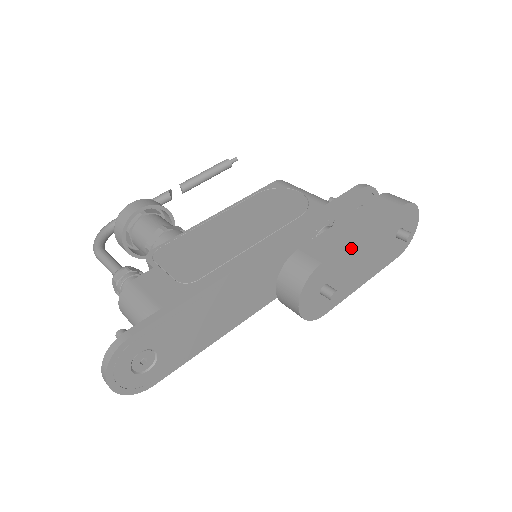
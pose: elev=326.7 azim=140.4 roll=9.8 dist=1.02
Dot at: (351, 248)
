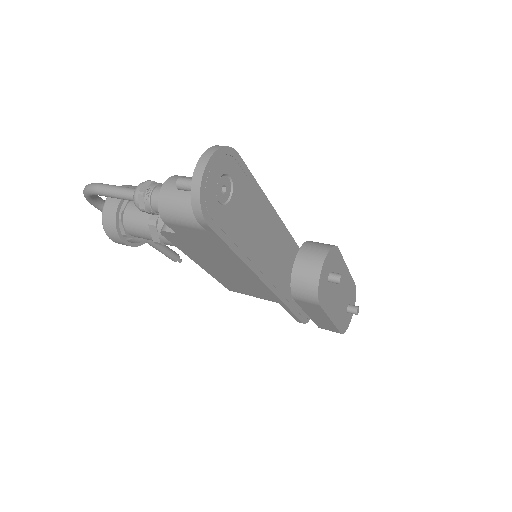
Dot at: (343, 267)
